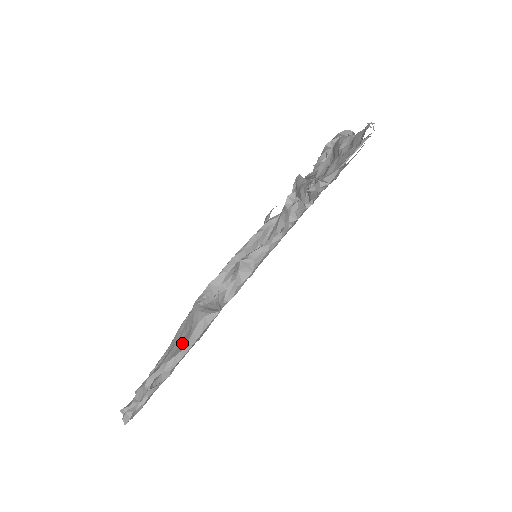
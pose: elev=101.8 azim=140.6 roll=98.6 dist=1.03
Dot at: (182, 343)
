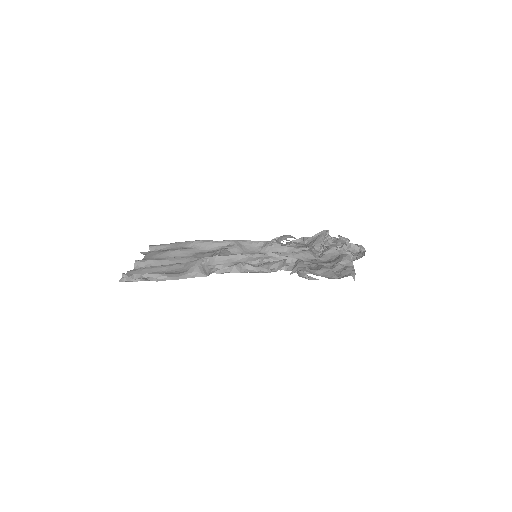
Dot at: (177, 270)
